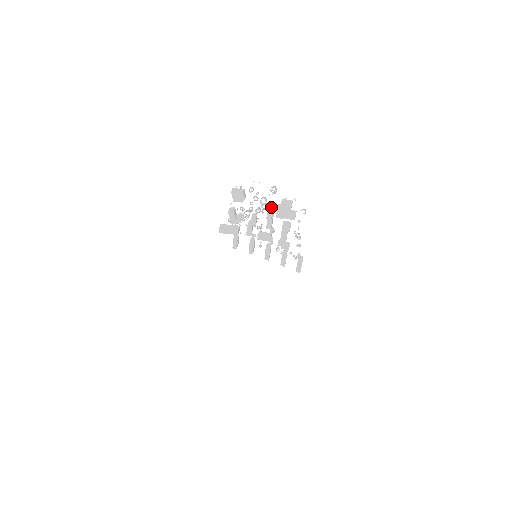
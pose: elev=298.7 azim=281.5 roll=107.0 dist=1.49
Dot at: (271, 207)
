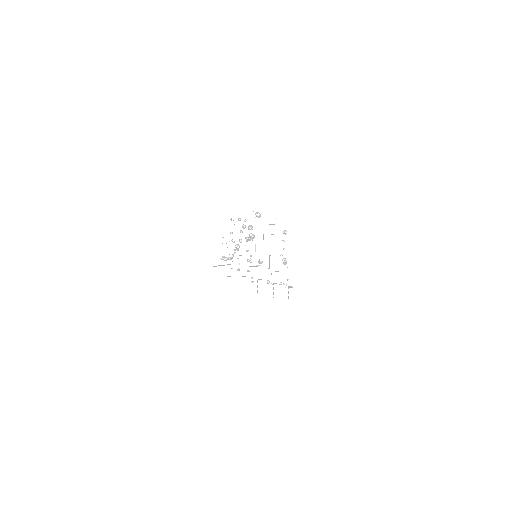
Dot at: occluded
